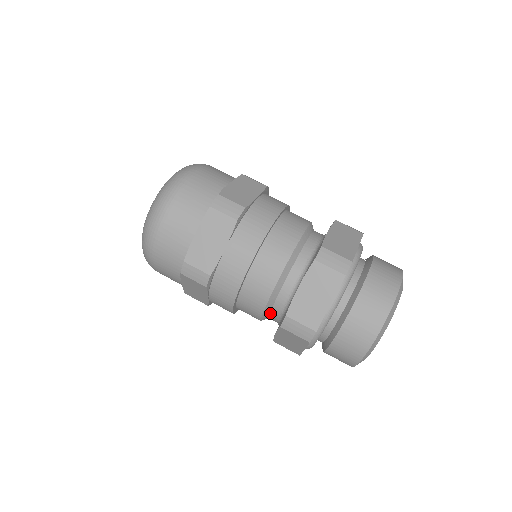
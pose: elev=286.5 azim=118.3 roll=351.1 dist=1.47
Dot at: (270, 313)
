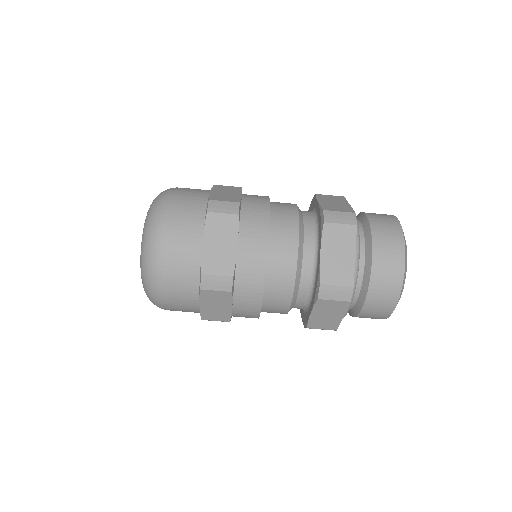
Dot at: (297, 297)
